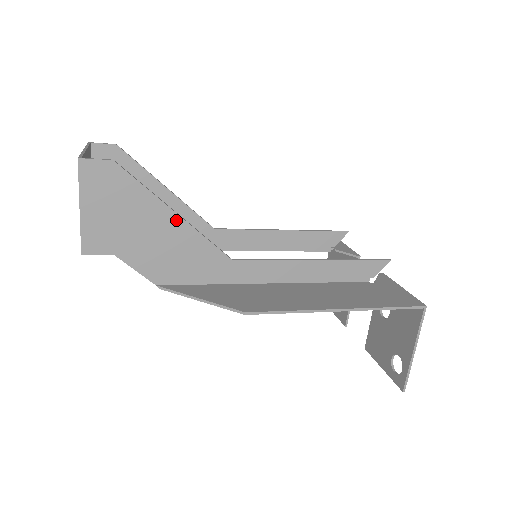
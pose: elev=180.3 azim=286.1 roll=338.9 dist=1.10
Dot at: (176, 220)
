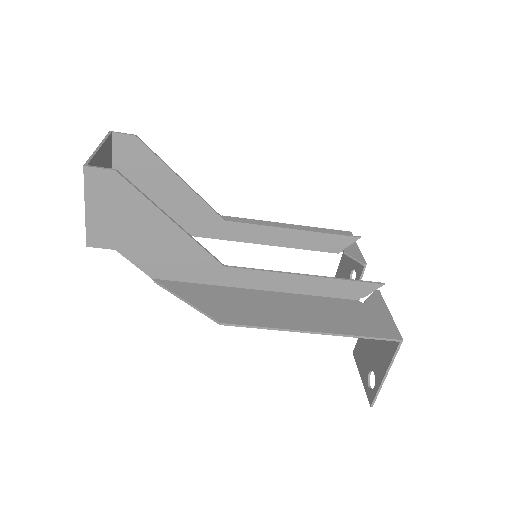
Dot at: (172, 227)
